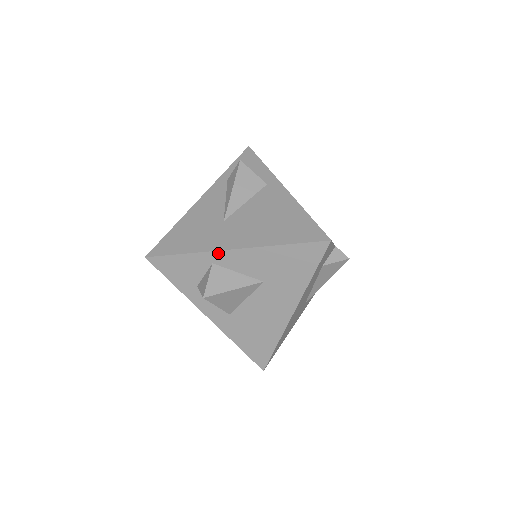
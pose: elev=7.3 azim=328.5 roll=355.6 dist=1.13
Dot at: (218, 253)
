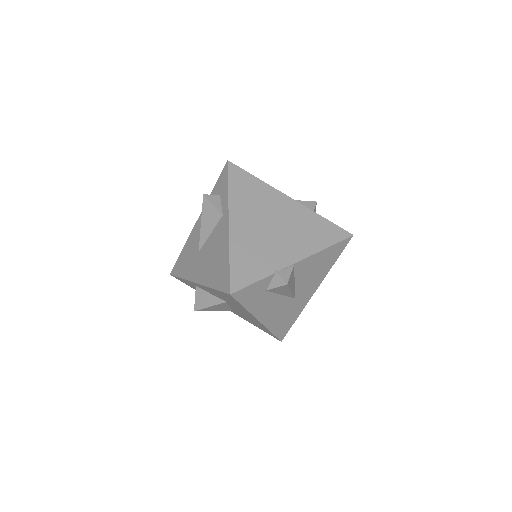
Dot at: (192, 282)
